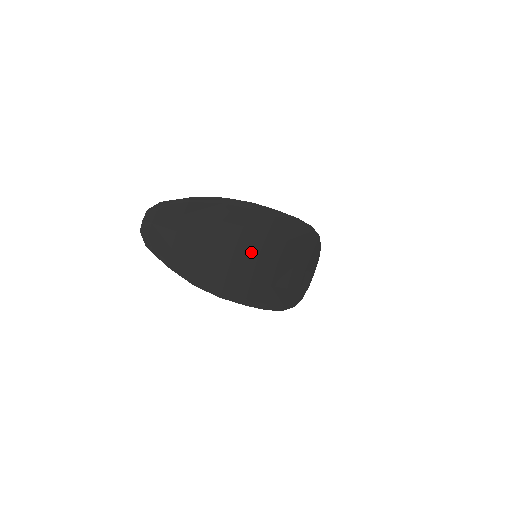
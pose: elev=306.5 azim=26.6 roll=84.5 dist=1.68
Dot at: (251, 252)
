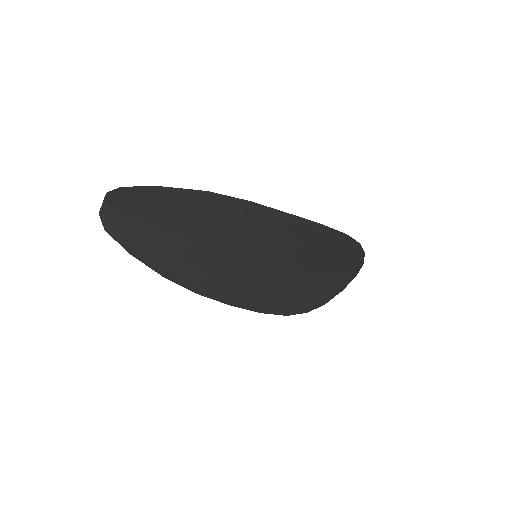
Dot at: (246, 253)
